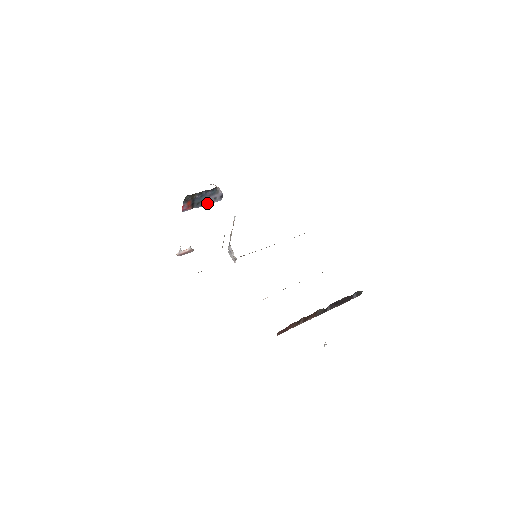
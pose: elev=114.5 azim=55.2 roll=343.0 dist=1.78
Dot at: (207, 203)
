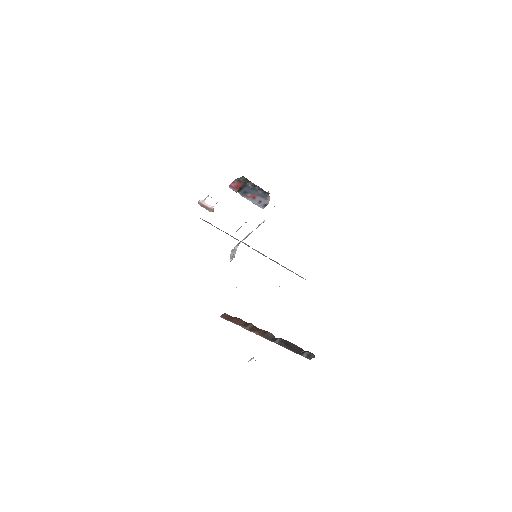
Dot at: (251, 199)
